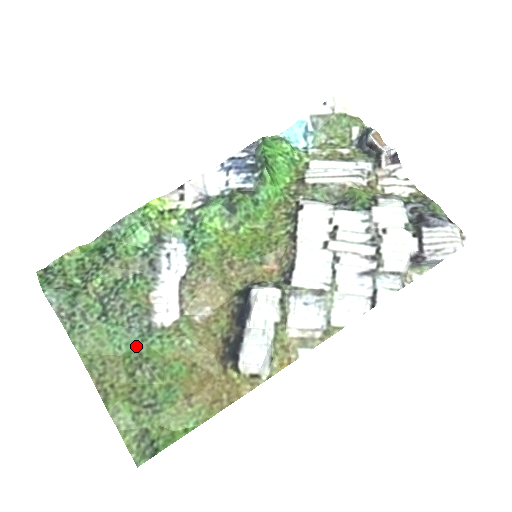
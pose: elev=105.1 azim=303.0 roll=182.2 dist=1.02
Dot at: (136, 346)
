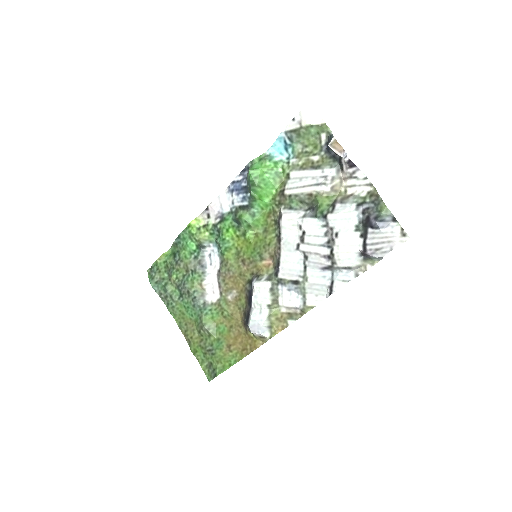
Dot at: (199, 315)
